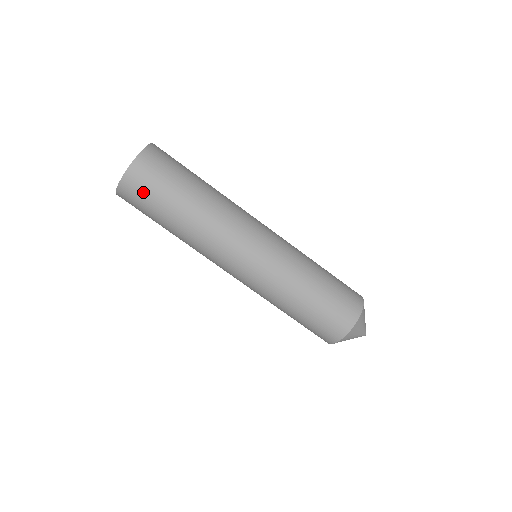
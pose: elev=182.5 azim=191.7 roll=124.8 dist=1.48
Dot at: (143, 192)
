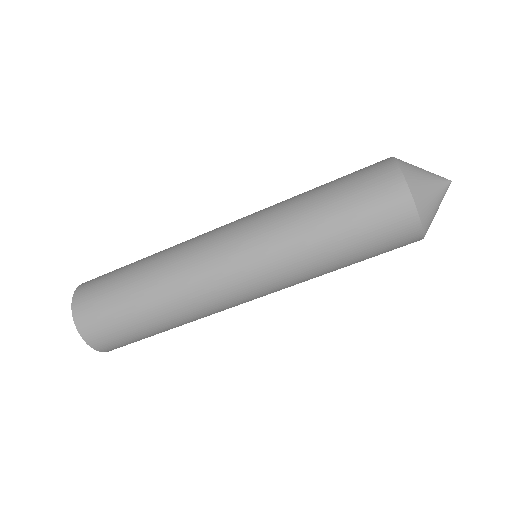
Dot at: (113, 337)
